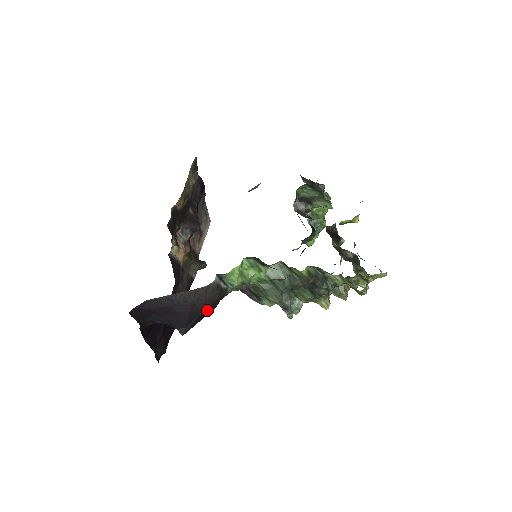
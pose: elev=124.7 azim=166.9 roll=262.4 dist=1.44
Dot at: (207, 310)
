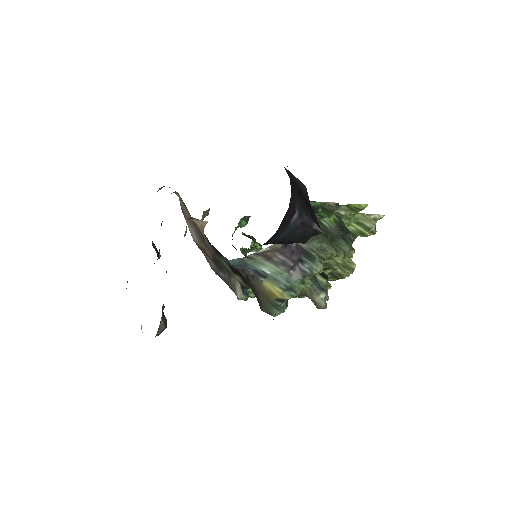
Dot at: occluded
